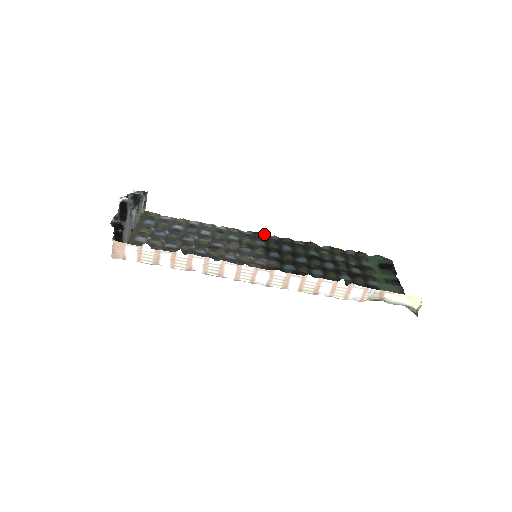
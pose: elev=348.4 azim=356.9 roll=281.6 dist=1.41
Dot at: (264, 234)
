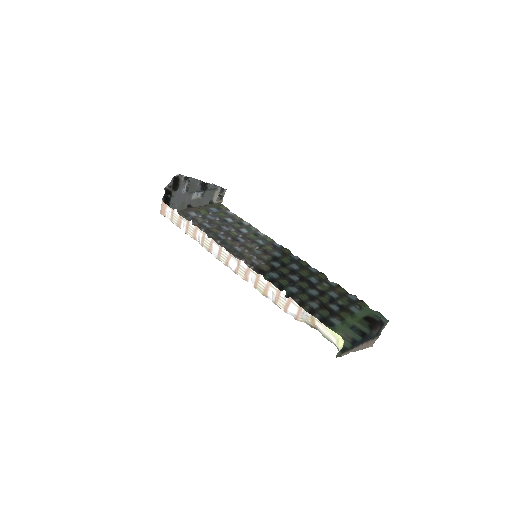
Dot at: (290, 251)
